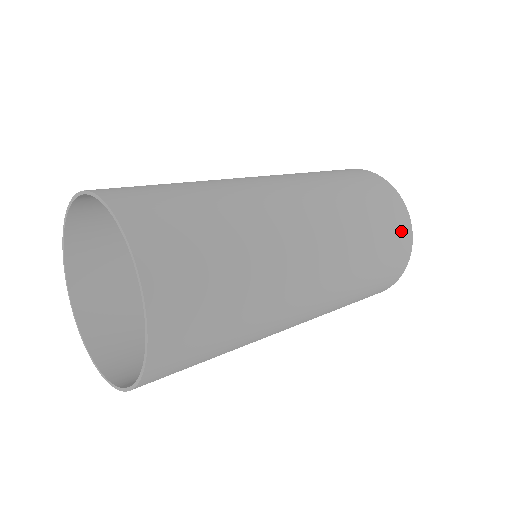
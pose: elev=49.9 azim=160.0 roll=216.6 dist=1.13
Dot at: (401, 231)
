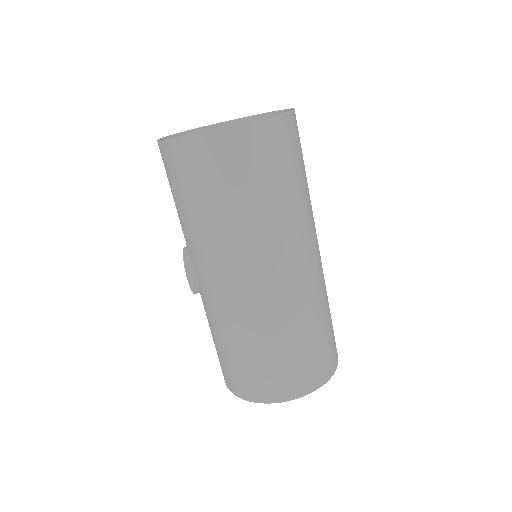
Dot at: (326, 366)
